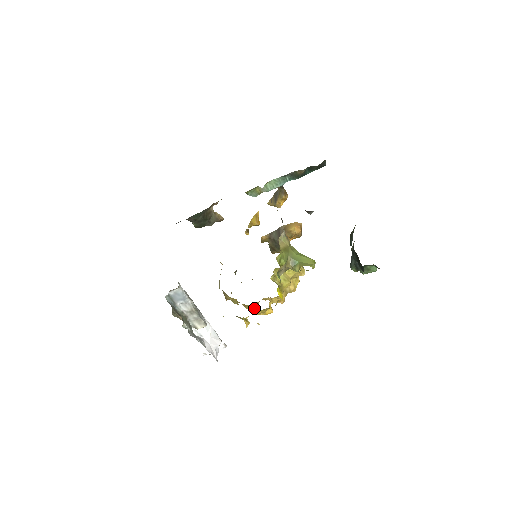
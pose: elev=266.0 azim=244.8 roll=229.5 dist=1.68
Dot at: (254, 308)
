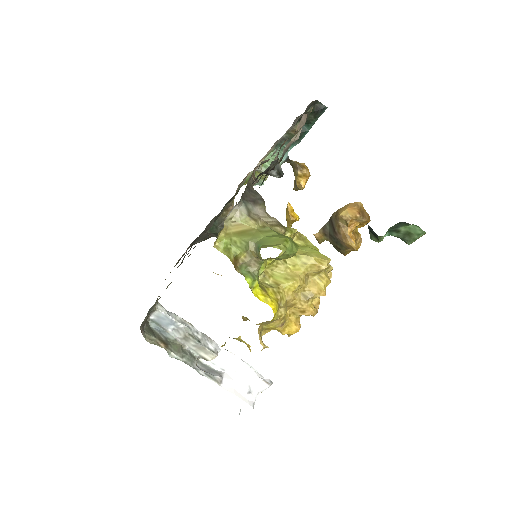
Dot at: occluded
